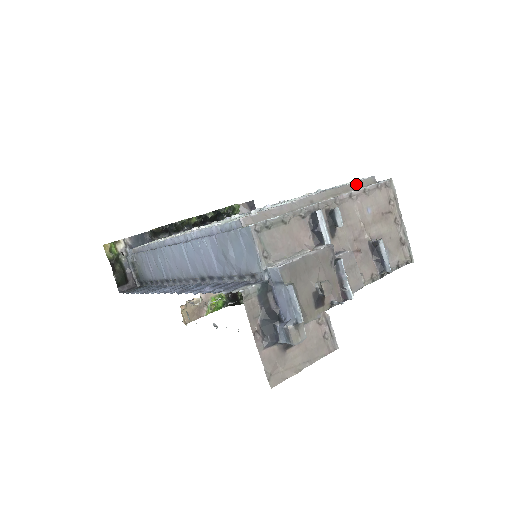
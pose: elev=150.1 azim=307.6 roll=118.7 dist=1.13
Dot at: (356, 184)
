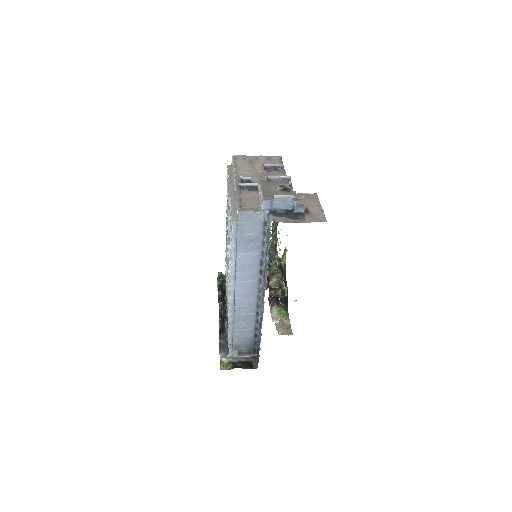
Dot at: (230, 173)
